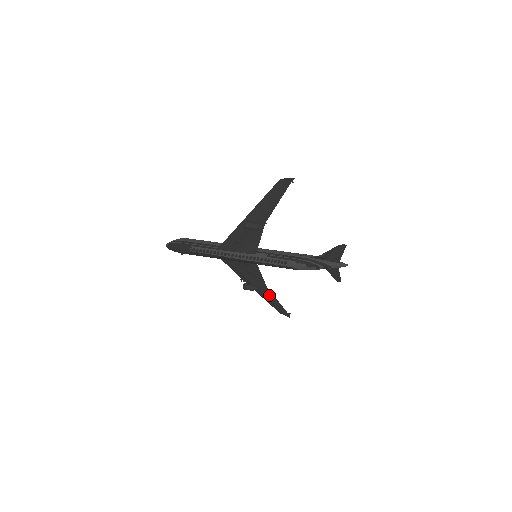
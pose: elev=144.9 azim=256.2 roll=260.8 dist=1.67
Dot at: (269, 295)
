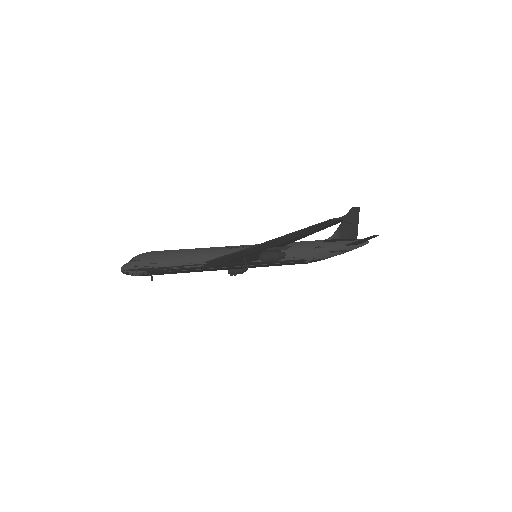
Dot at: occluded
